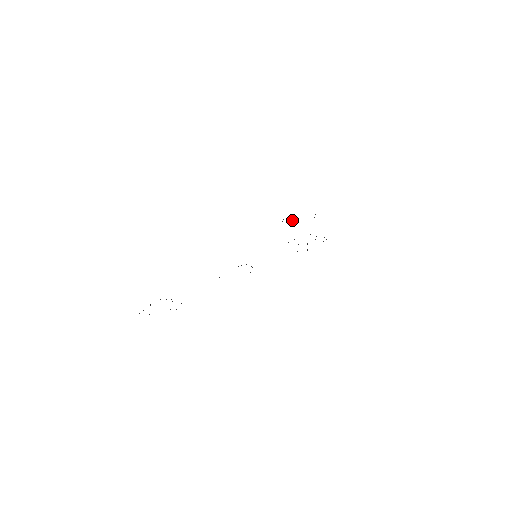
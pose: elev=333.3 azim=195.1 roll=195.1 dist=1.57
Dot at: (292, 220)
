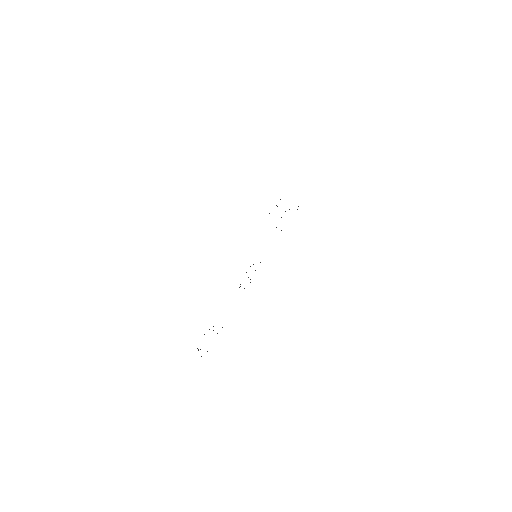
Dot at: occluded
